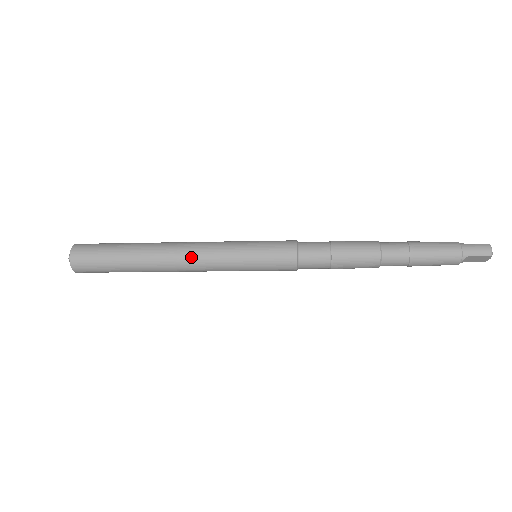
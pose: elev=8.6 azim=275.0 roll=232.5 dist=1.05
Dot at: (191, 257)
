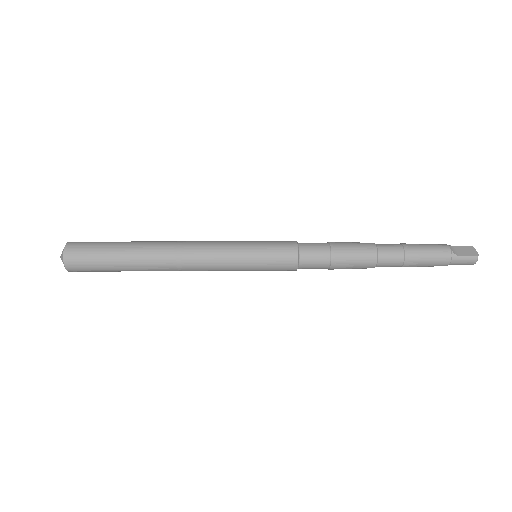
Dot at: (193, 270)
